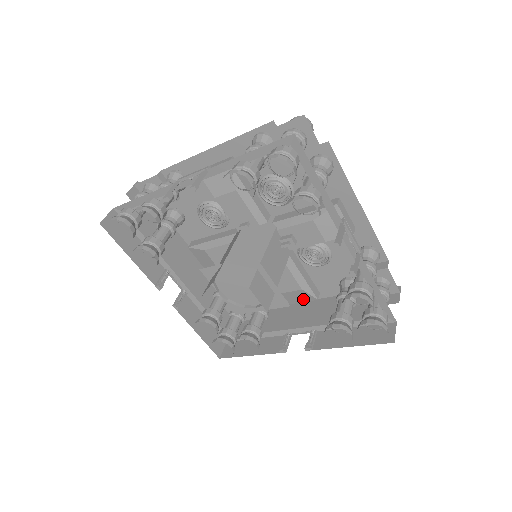
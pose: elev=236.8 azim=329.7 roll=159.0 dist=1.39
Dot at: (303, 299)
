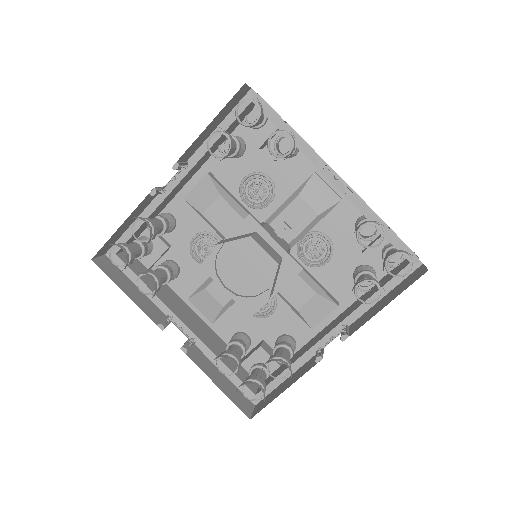
Dot at: (323, 312)
